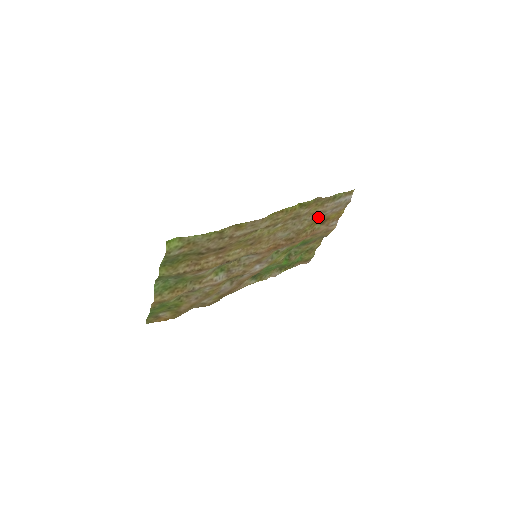
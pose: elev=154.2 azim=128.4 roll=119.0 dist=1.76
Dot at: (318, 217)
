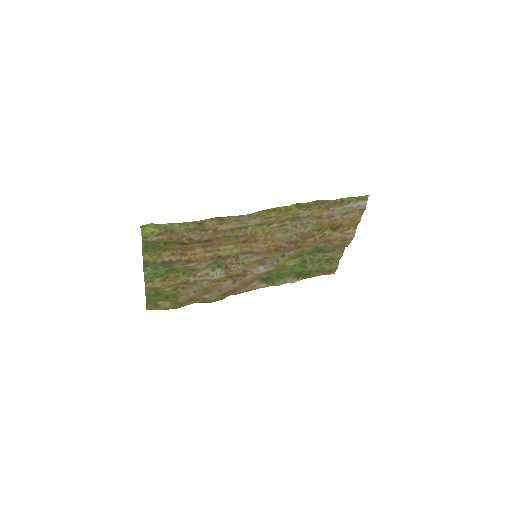
Dot at: (326, 222)
